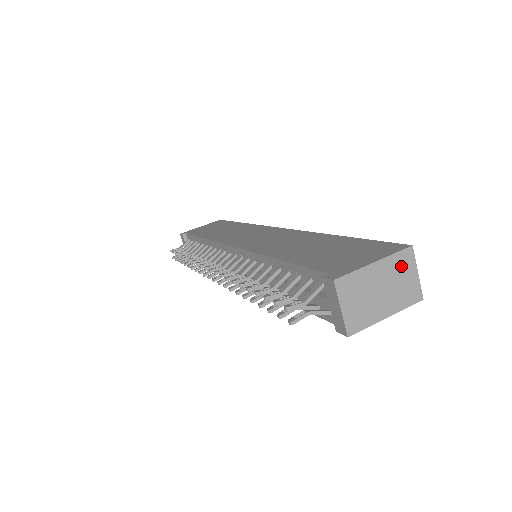
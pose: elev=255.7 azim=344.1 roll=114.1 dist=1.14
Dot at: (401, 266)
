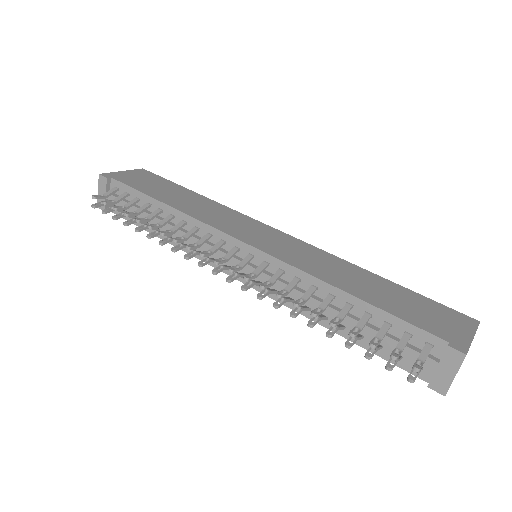
Dot at: occluded
